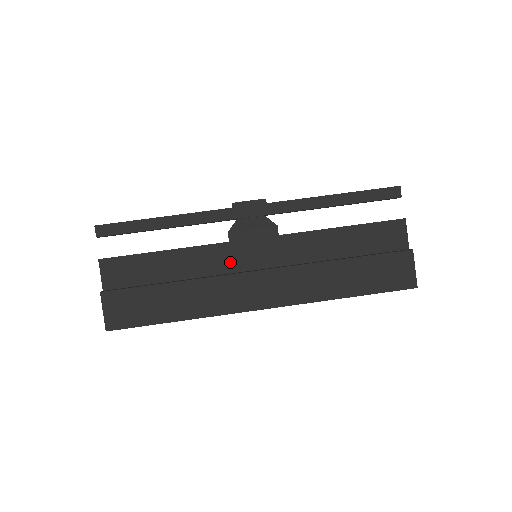
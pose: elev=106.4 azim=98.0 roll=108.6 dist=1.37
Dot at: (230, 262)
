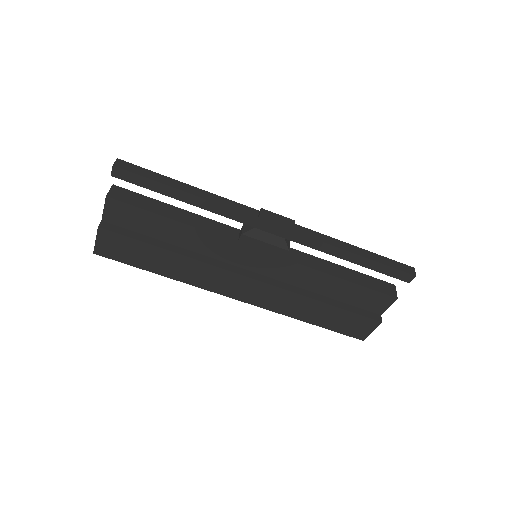
Dot at: (230, 255)
